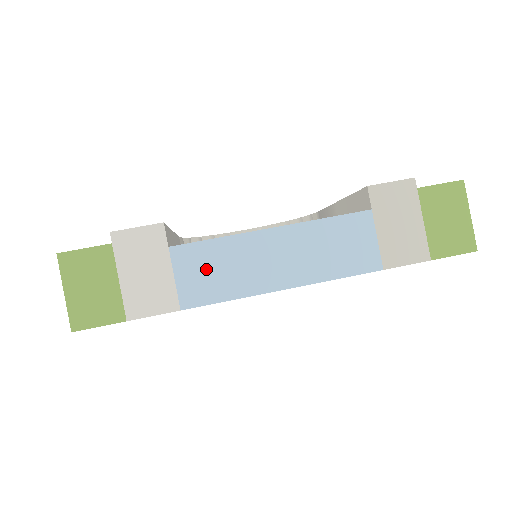
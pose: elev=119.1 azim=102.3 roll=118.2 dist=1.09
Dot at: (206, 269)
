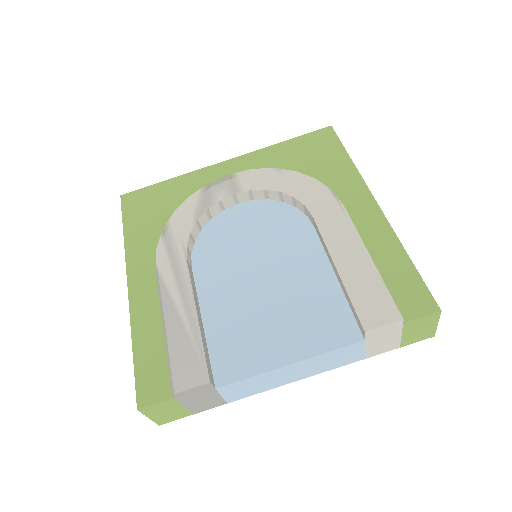
Dot at: (243, 389)
